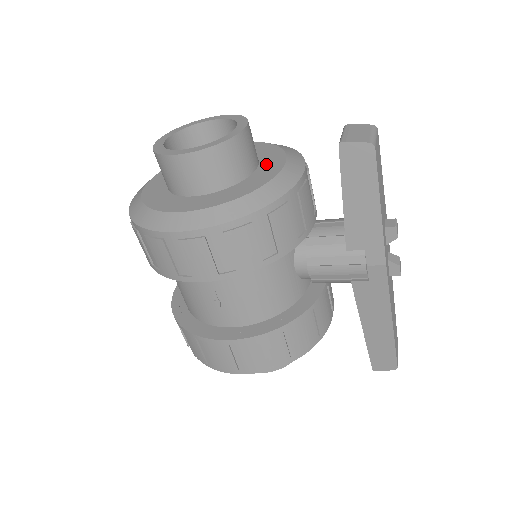
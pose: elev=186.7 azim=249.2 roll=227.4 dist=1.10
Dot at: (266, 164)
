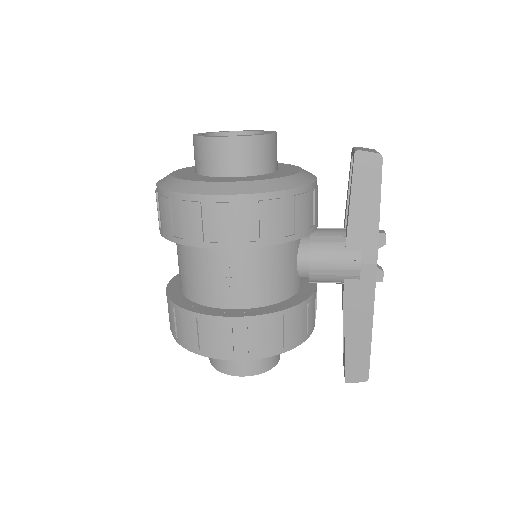
Dot at: (285, 169)
